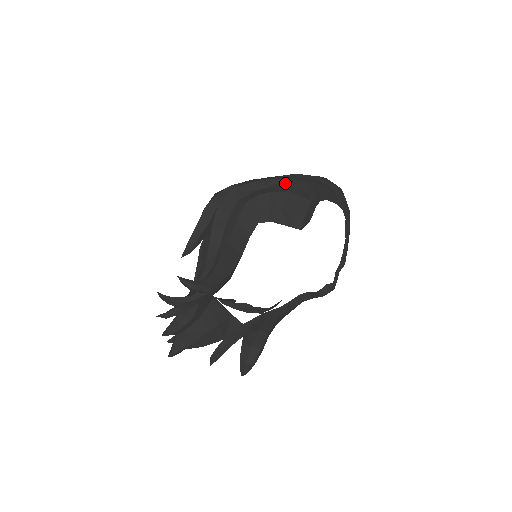
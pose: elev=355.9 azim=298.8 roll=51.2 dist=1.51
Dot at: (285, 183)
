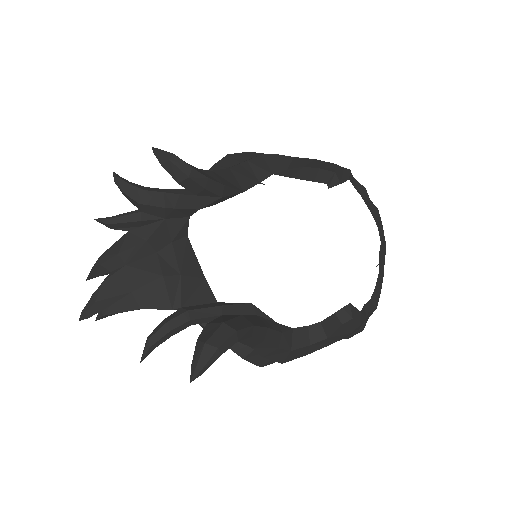
Dot at: occluded
